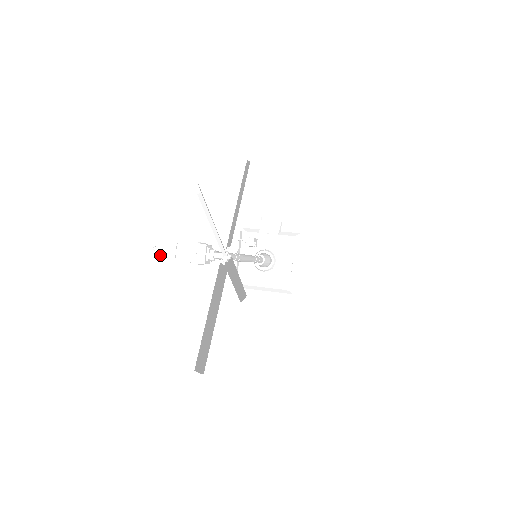
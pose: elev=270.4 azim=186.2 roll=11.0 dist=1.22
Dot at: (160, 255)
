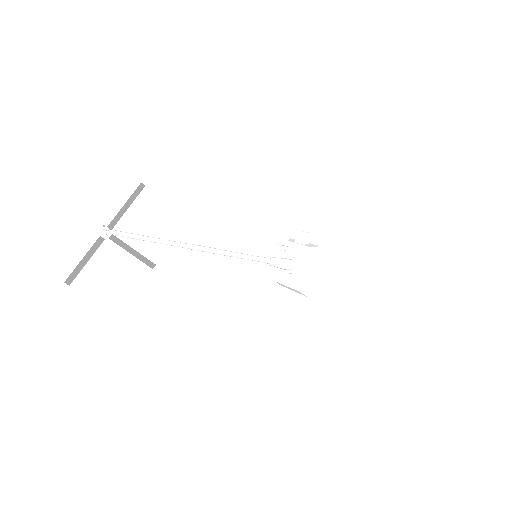
Dot at: occluded
